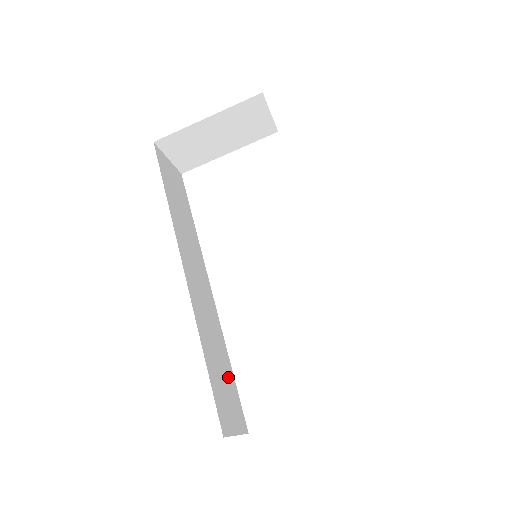
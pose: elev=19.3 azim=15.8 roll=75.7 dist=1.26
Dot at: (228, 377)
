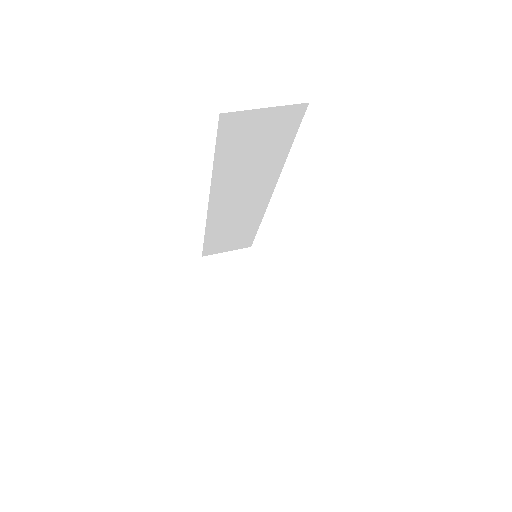
Dot at: (244, 234)
